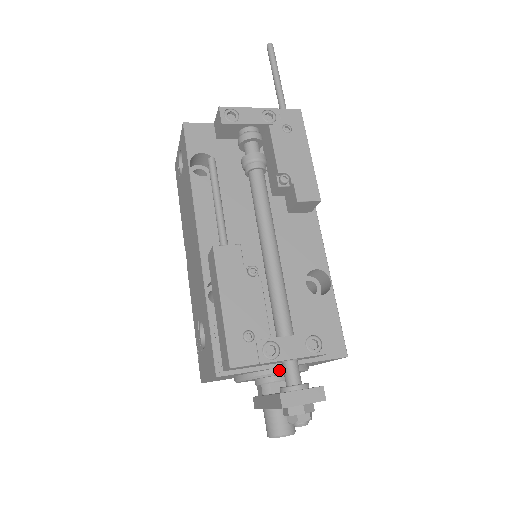
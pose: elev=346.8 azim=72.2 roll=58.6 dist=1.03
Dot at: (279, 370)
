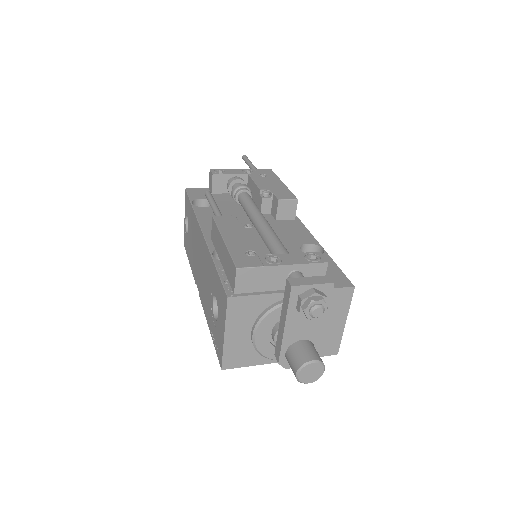
Dot at: occluded
